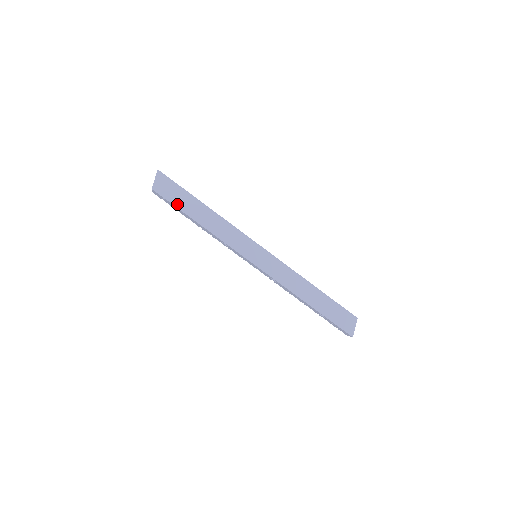
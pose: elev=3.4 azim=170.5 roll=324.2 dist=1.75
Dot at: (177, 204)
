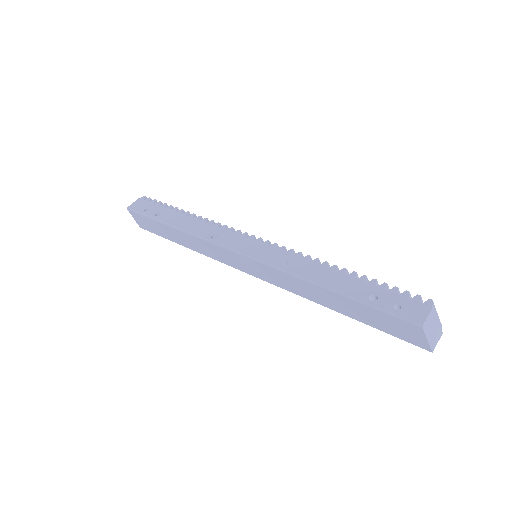
Dot at: (161, 234)
